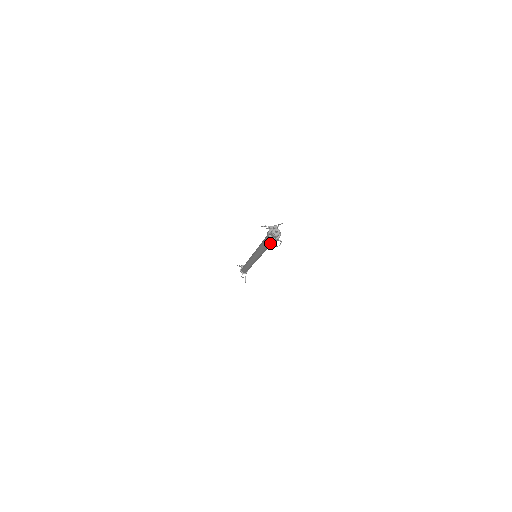
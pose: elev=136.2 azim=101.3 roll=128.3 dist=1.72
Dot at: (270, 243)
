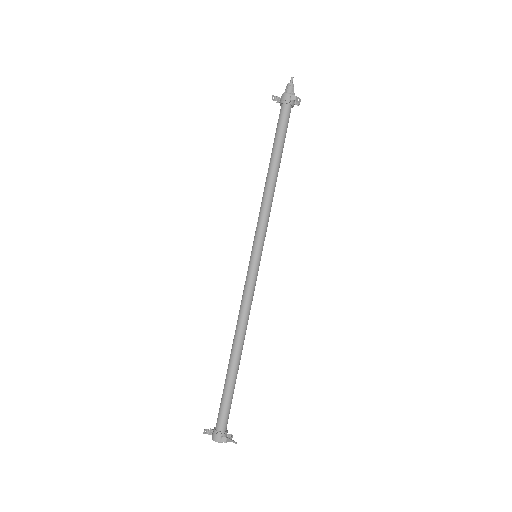
Dot at: (286, 124)
